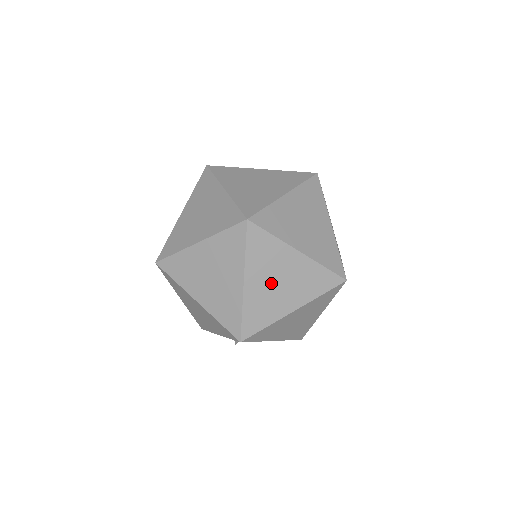
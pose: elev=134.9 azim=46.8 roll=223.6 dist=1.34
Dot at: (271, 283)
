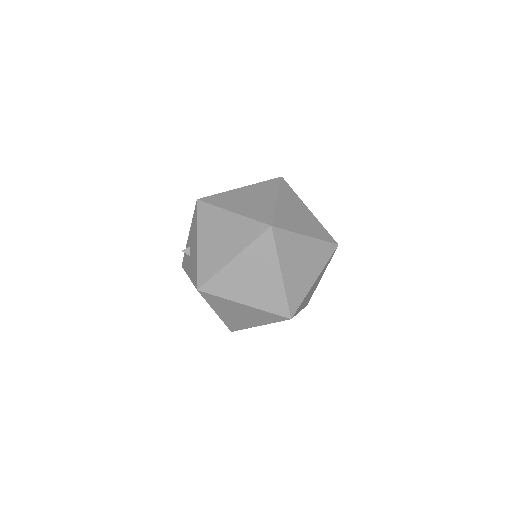
Dot at: (247, 197)
